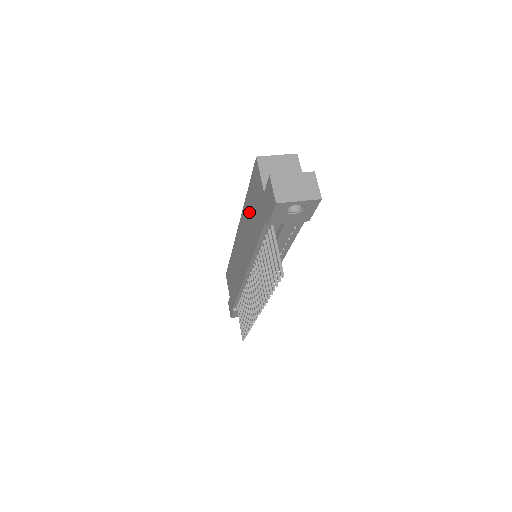
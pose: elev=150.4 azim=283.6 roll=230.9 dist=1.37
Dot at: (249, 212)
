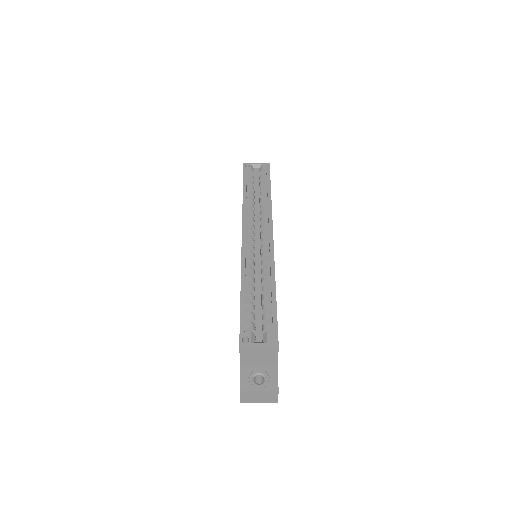
Dot at: occluded
